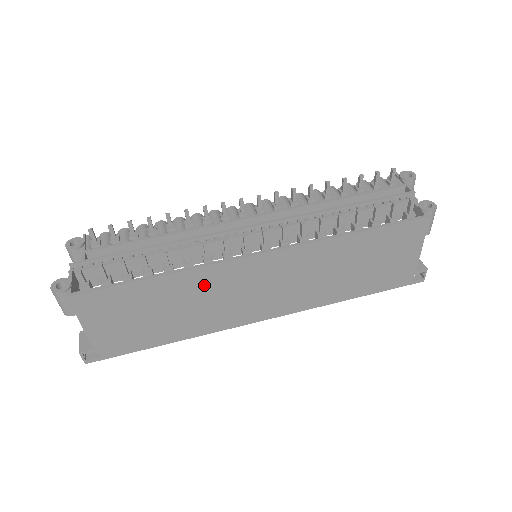
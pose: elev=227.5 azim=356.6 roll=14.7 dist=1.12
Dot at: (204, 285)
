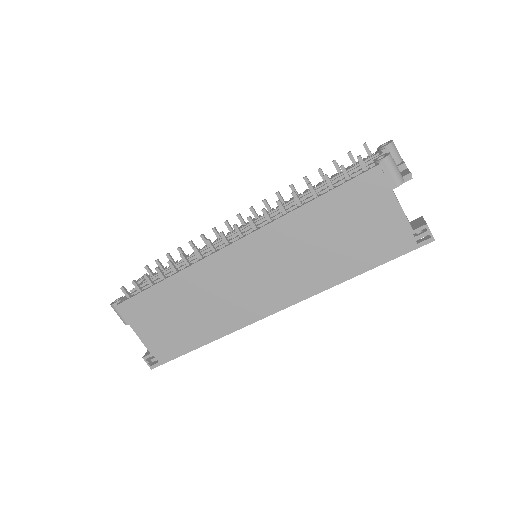
Dot at: (203, 282)
